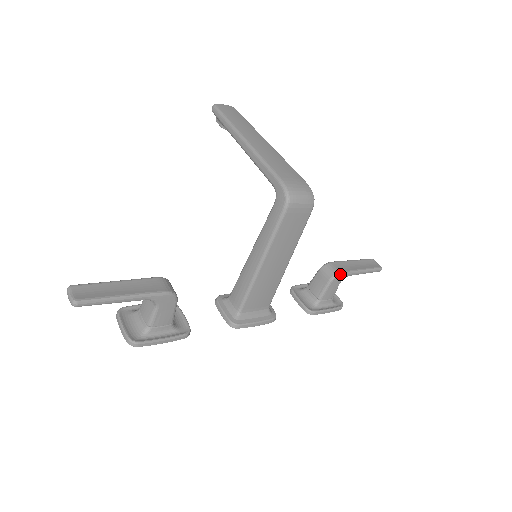
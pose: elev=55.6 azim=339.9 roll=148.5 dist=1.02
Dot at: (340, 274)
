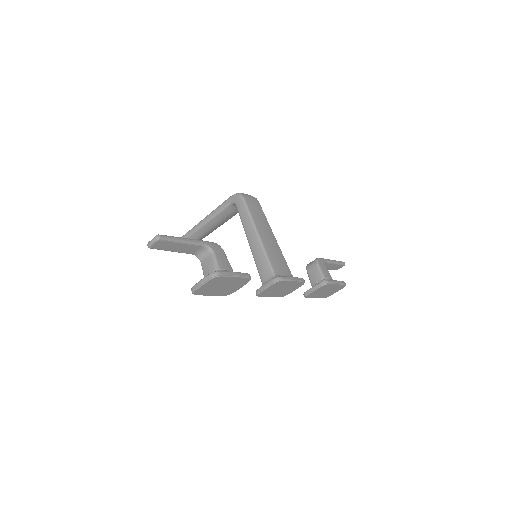
Dot at: (319, 258)
